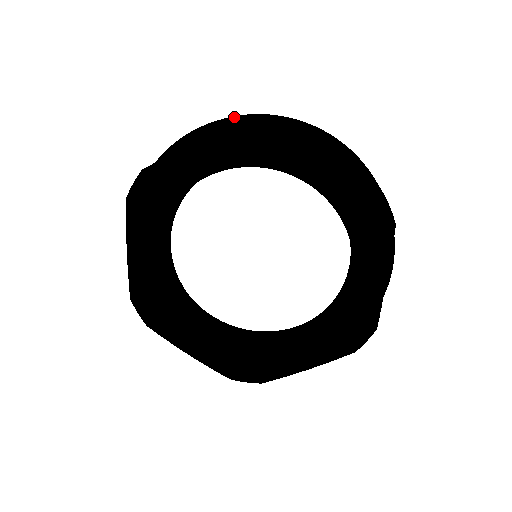
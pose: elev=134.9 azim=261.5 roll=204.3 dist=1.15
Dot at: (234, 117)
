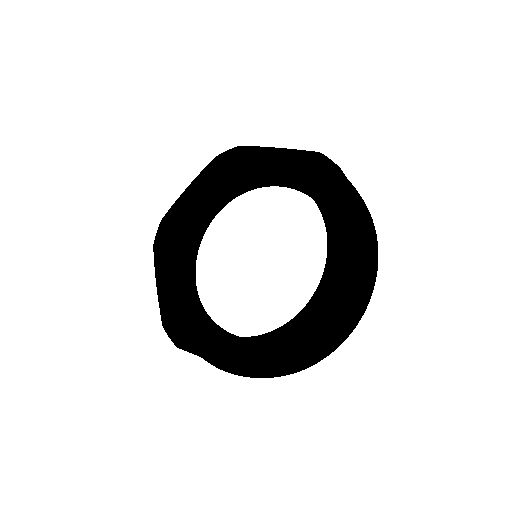
Dot at: occluded
